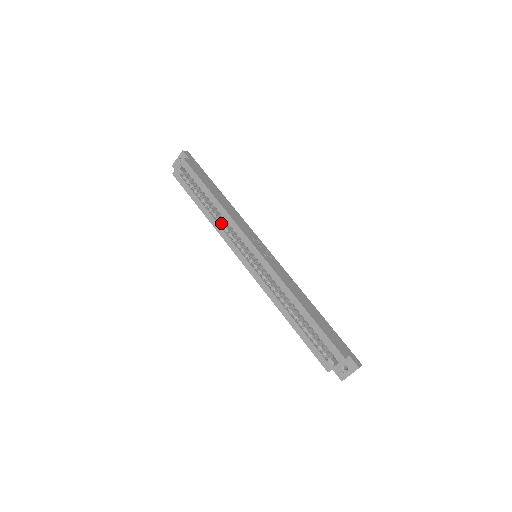
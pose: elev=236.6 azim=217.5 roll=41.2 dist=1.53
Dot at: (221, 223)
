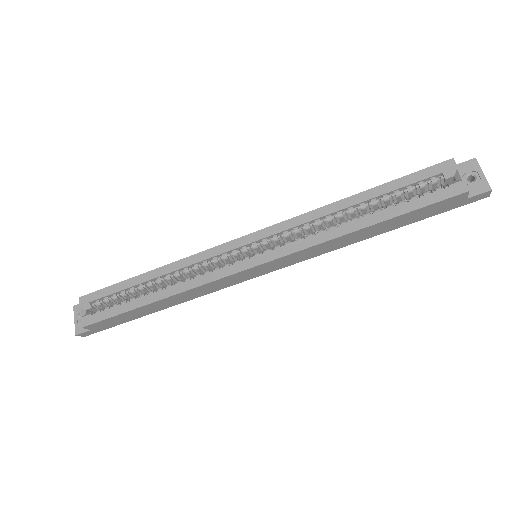
Dot at: (185, 280)
